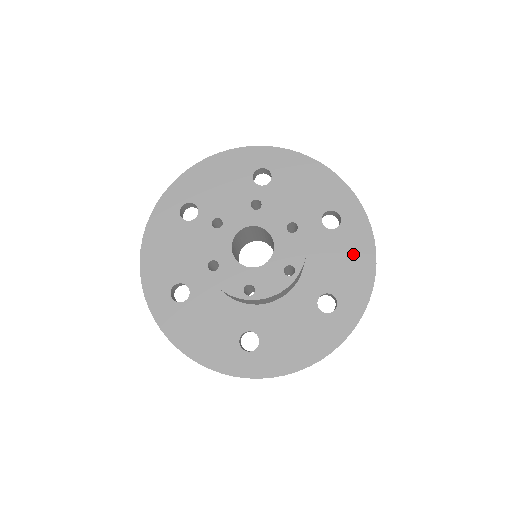
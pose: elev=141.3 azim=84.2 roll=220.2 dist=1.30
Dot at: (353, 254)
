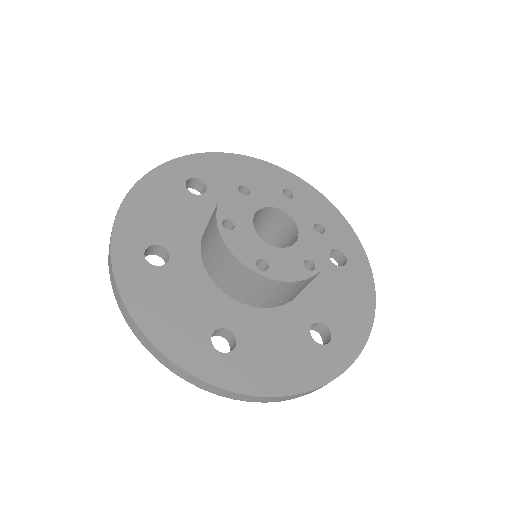
Dot at: occluded
